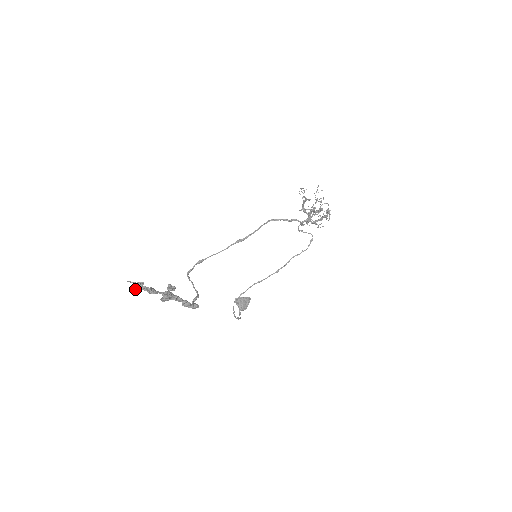
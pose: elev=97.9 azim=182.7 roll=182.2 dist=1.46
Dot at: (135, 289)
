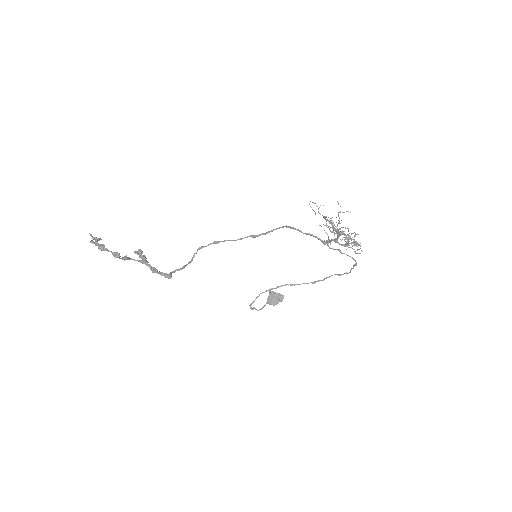
Dot at: (90, 241)
